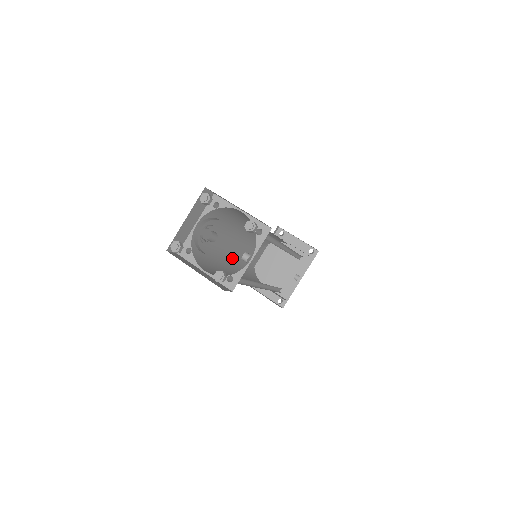
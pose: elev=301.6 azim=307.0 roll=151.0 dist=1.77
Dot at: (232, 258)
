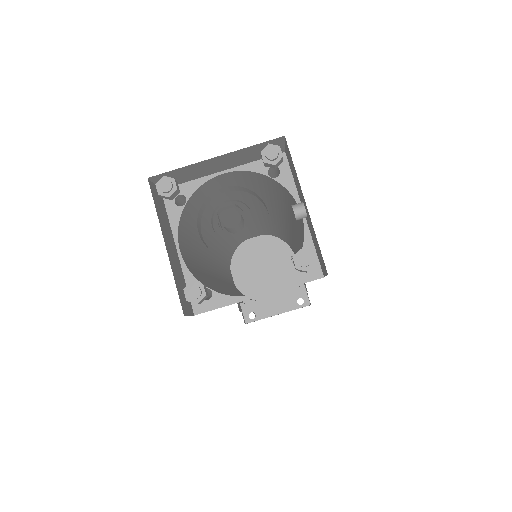
Dot at: occluded
